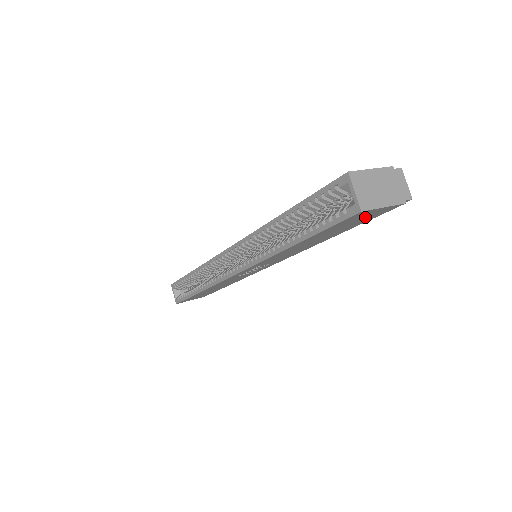
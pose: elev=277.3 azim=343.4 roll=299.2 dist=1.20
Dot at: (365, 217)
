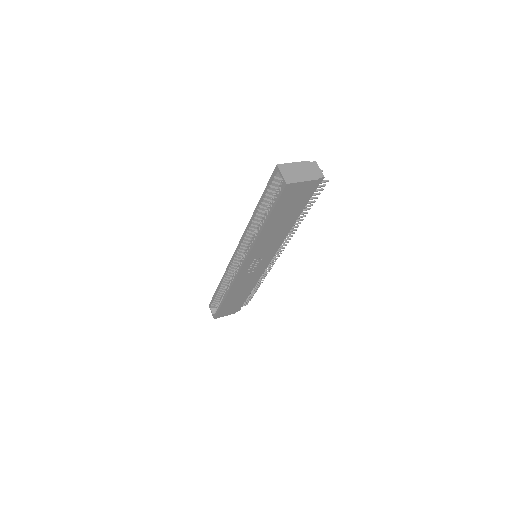
Dot at: (298, 194)
